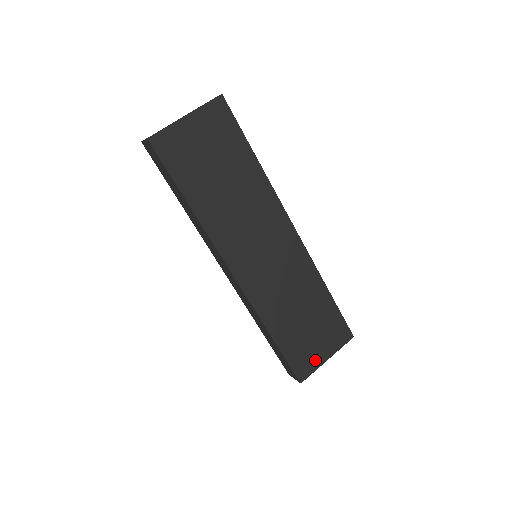
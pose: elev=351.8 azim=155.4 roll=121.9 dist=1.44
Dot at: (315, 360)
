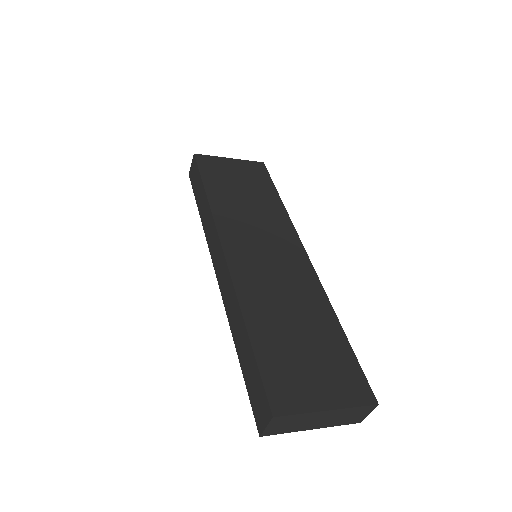
Dot at: (306, 397)
